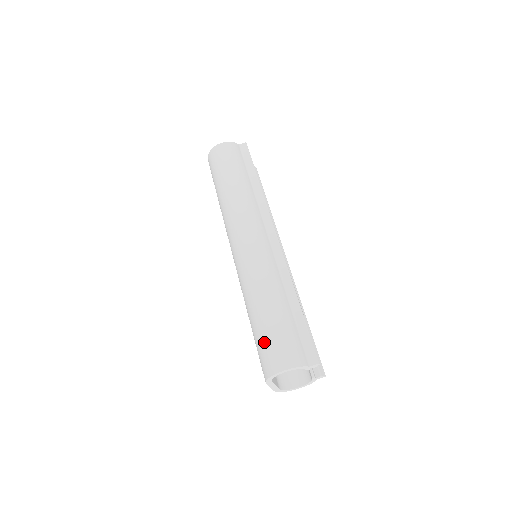
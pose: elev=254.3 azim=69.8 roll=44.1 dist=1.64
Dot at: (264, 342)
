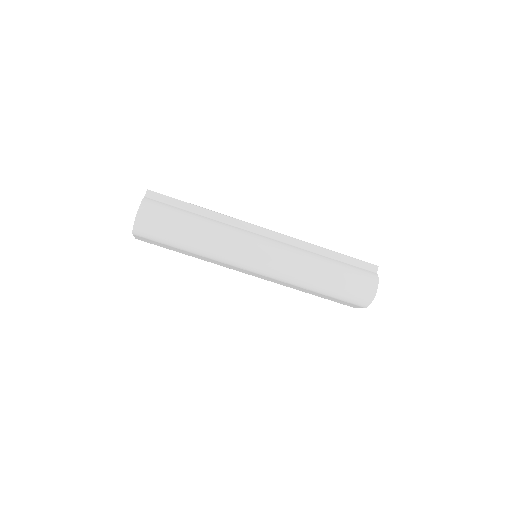
Dot at: (349, 291)
